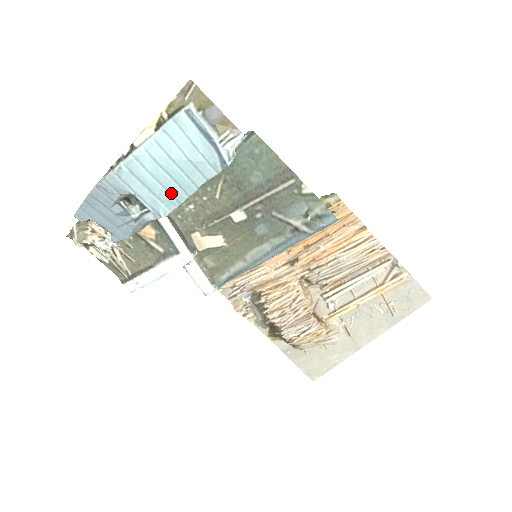
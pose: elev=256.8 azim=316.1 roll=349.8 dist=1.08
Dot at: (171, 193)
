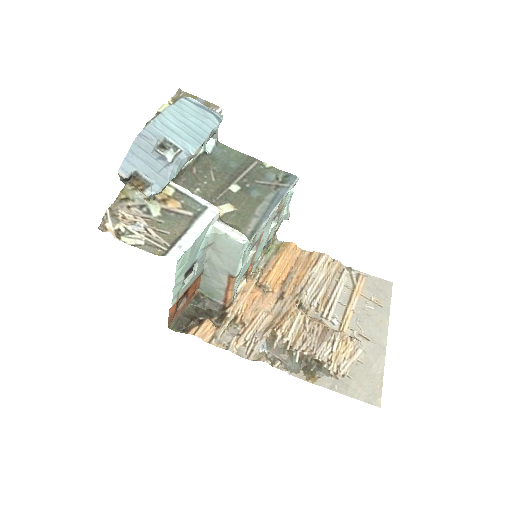
Dot at: (193, 138)
